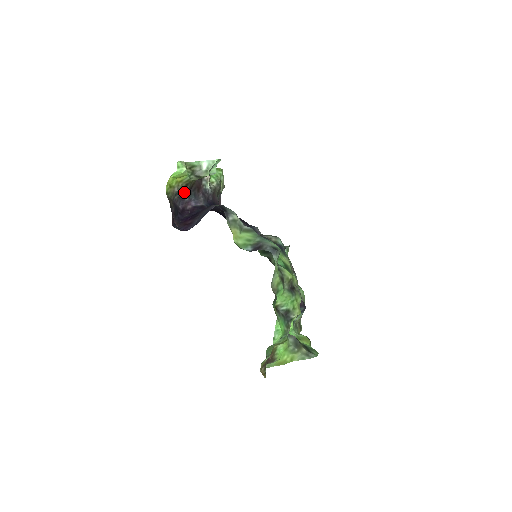
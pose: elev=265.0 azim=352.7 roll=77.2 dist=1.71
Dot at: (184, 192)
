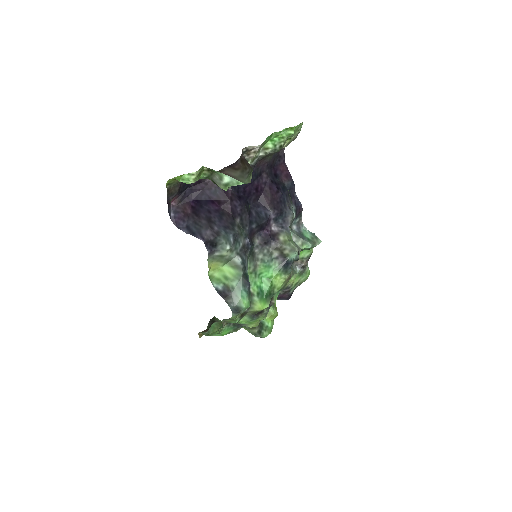
Dot at: occluded
